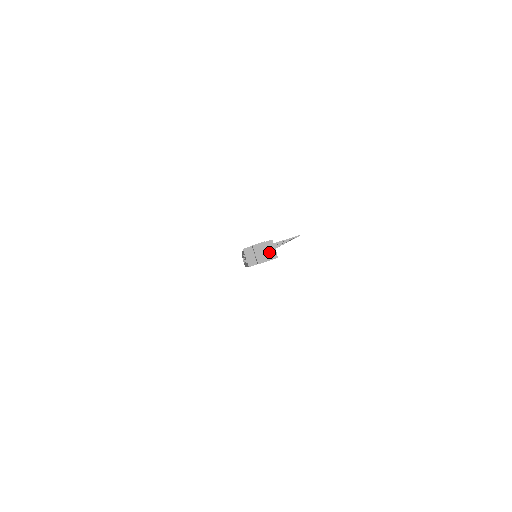
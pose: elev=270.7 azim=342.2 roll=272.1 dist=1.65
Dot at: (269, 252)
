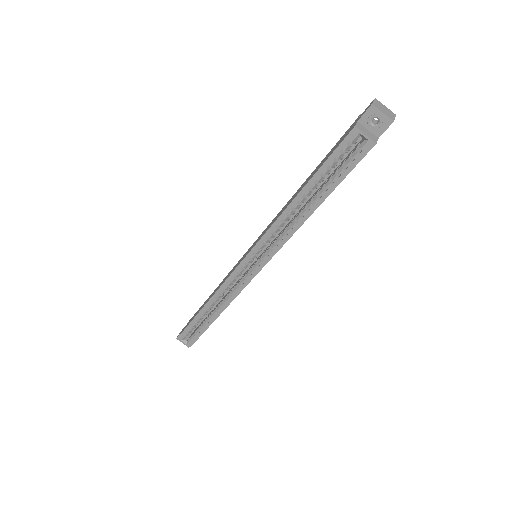
Dot at: occluded
